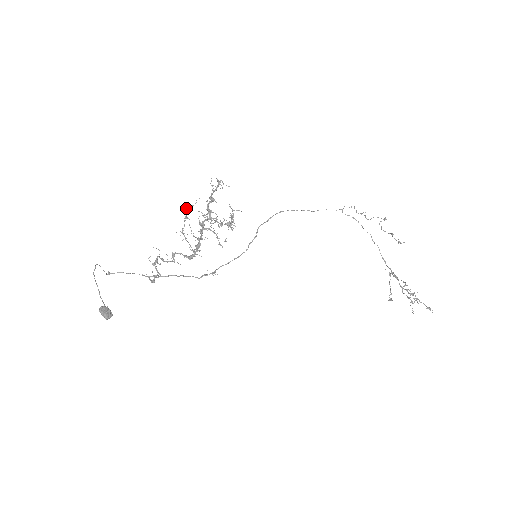
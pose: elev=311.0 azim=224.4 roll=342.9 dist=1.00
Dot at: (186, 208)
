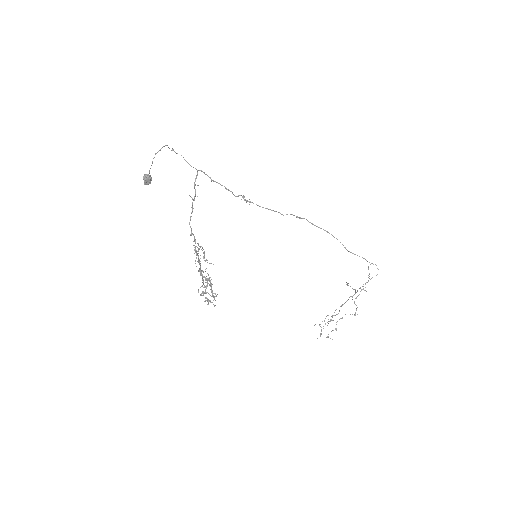
Dot at: (203, 258)
